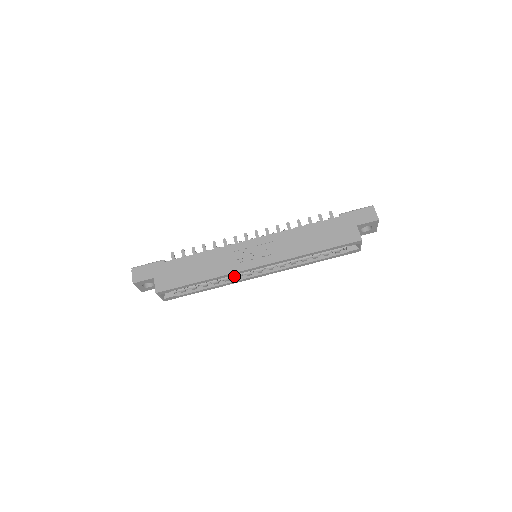
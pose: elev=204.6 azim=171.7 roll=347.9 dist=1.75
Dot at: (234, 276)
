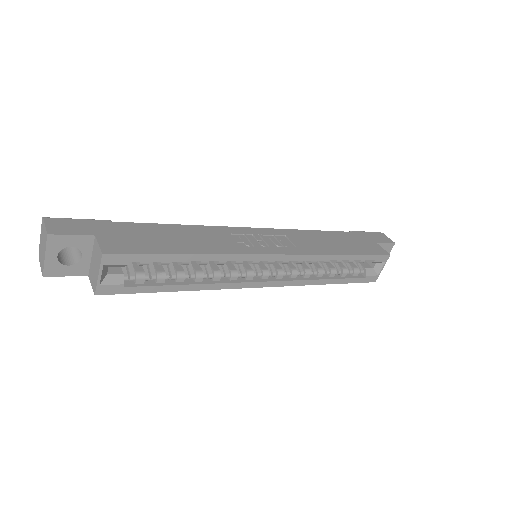
Dot at: (228, 274)
